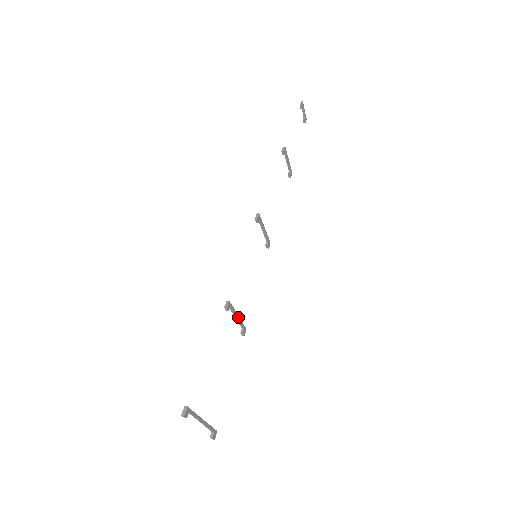
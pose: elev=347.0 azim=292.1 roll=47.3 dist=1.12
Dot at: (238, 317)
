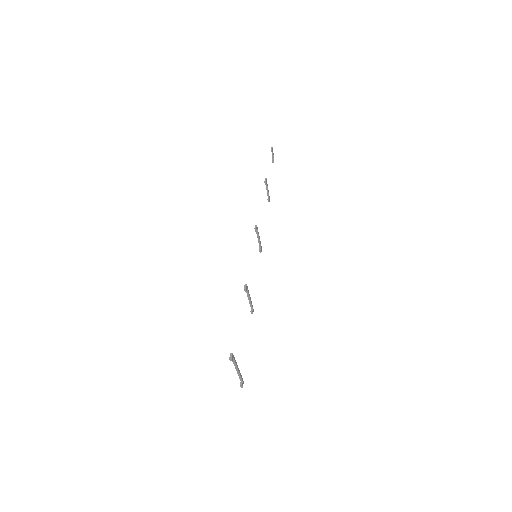
Dot at: (250, 298)
